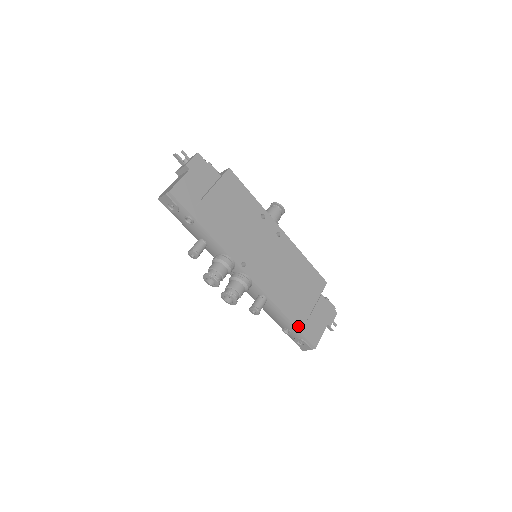
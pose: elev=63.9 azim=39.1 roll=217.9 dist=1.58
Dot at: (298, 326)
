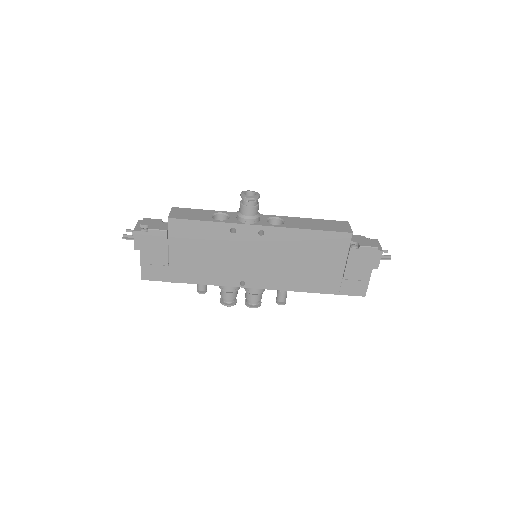
Dot at: (333, 292)
